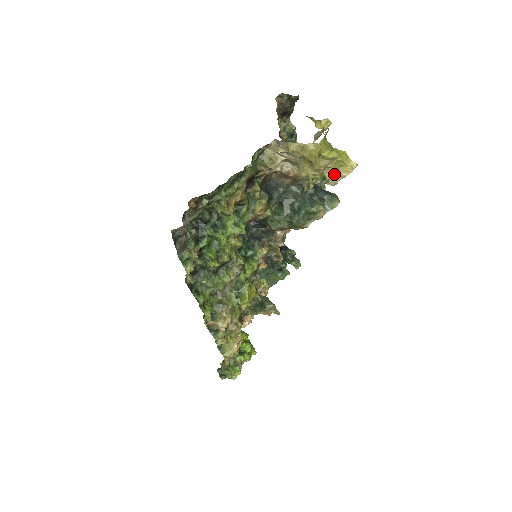
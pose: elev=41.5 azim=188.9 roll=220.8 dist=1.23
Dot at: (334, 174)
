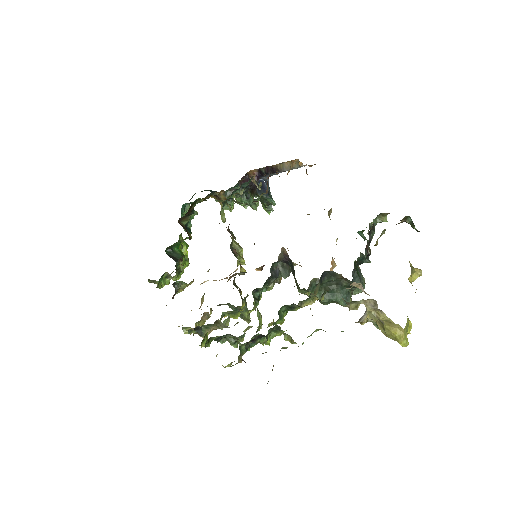
Dot at: occluded
